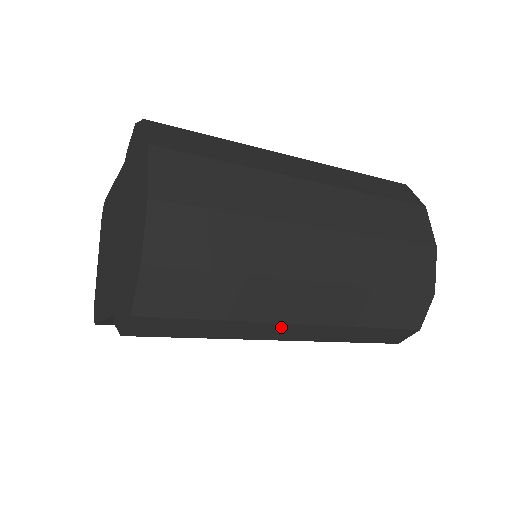
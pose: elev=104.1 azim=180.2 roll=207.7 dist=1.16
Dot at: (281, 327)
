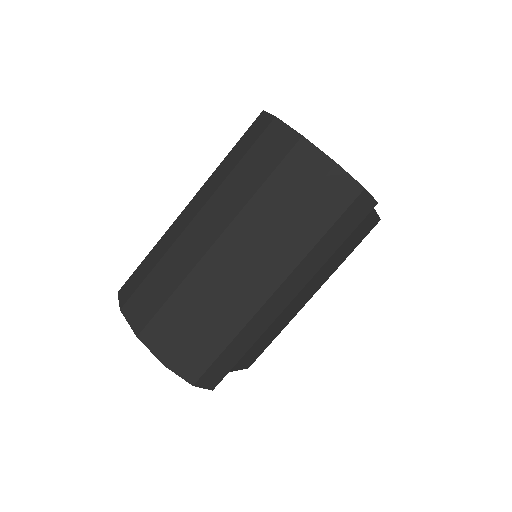
Dot at: (270, 304)
